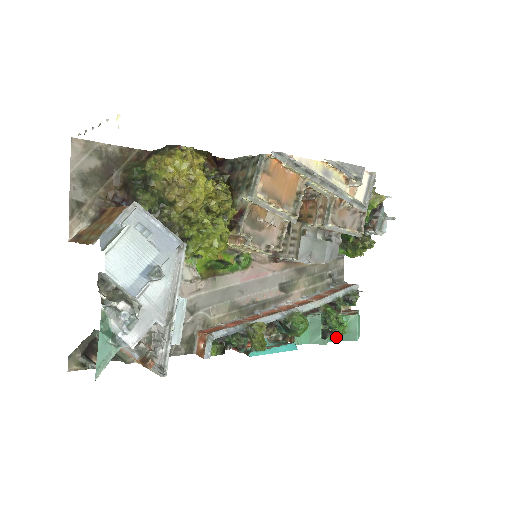
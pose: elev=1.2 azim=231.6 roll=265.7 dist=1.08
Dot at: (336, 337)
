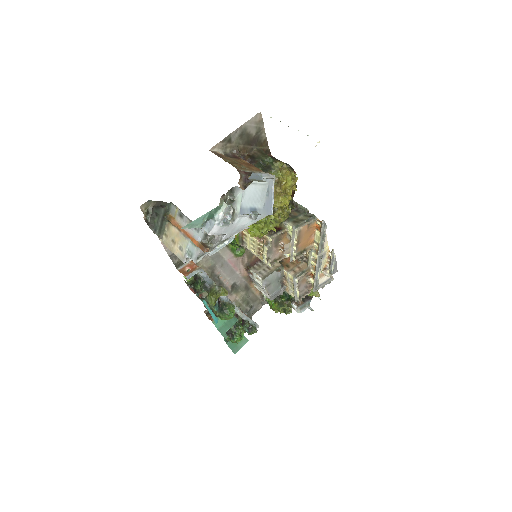
Dot at: (232, 340)
